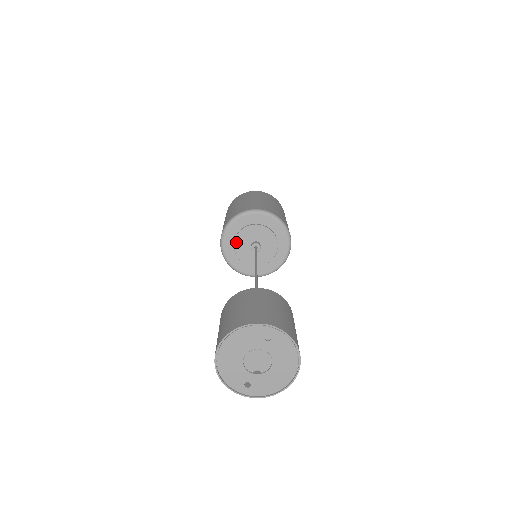
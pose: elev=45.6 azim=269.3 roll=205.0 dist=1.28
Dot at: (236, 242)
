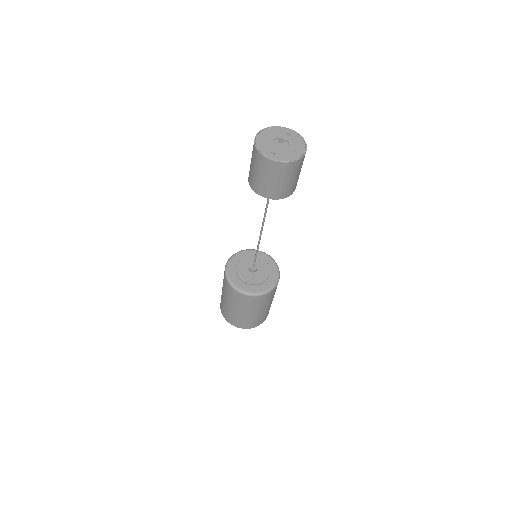
Dot at: (238, 264)
